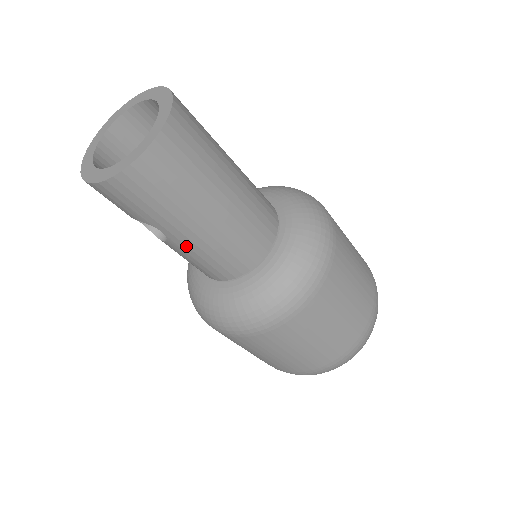
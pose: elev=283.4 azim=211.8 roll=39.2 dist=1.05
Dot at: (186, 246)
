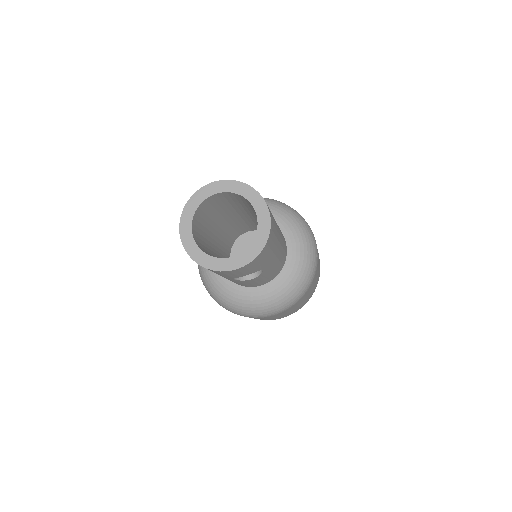
Dot at: (269, 270)
